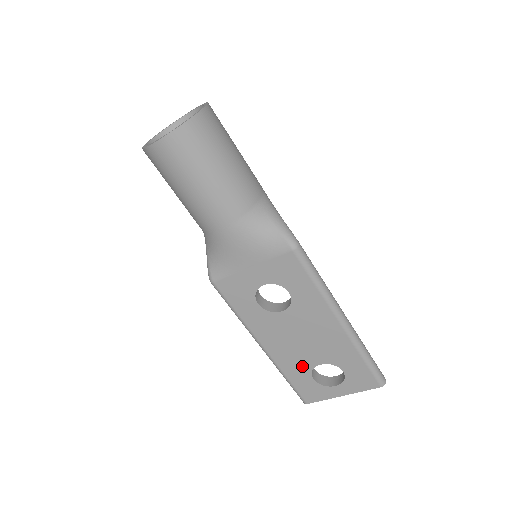
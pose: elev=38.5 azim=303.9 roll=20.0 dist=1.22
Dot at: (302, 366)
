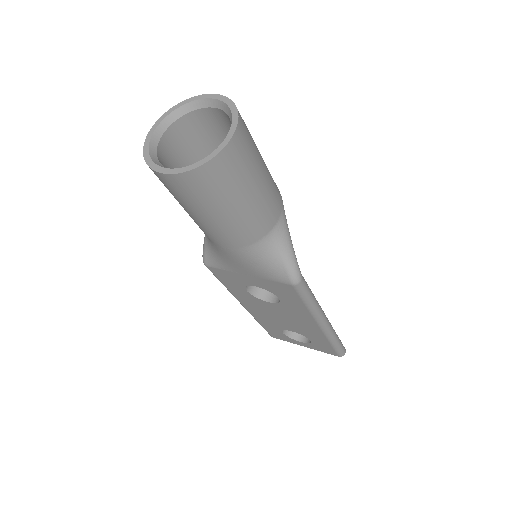
Dot at: (275, 325)
